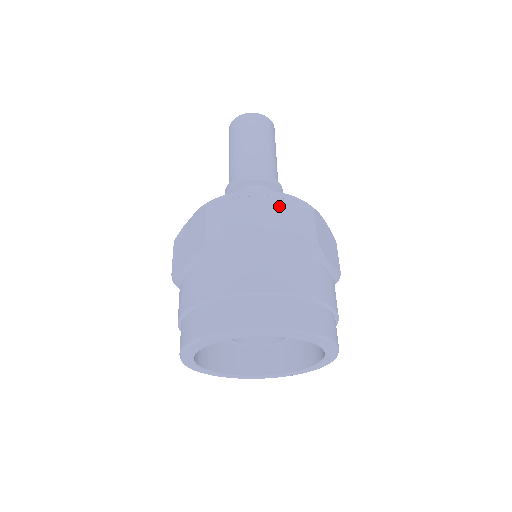
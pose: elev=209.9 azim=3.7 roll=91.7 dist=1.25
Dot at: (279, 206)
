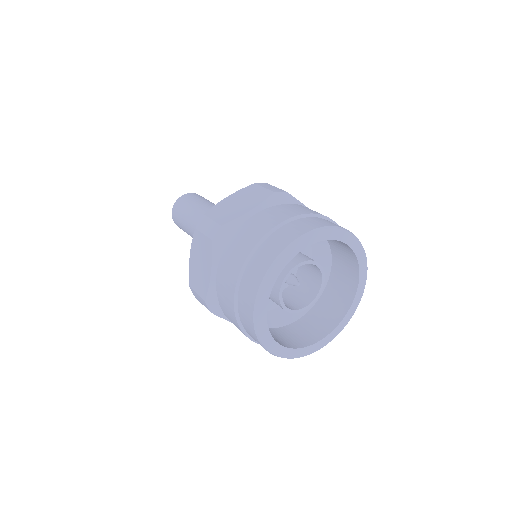
Dot at: occluded
